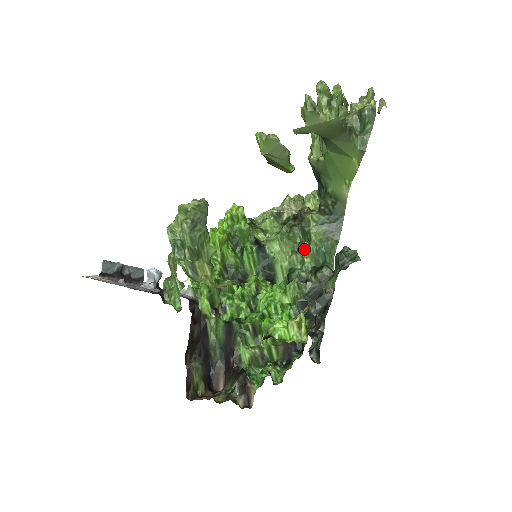
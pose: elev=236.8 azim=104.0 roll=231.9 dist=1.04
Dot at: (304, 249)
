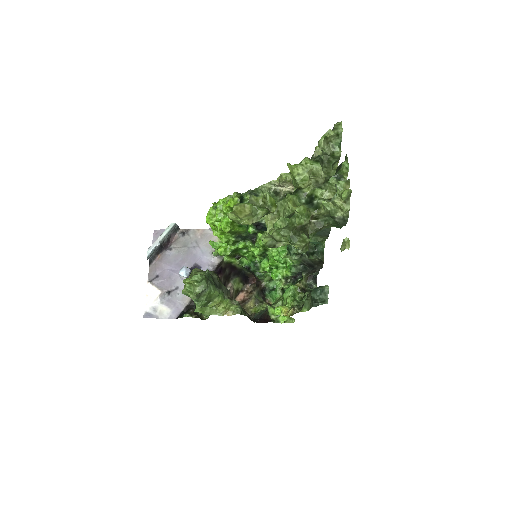
Dot at: occluded
